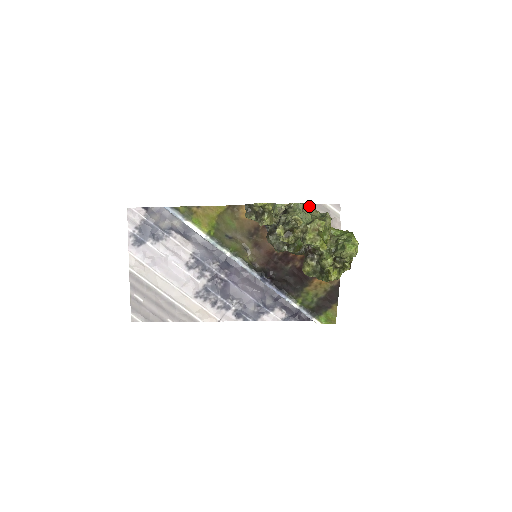
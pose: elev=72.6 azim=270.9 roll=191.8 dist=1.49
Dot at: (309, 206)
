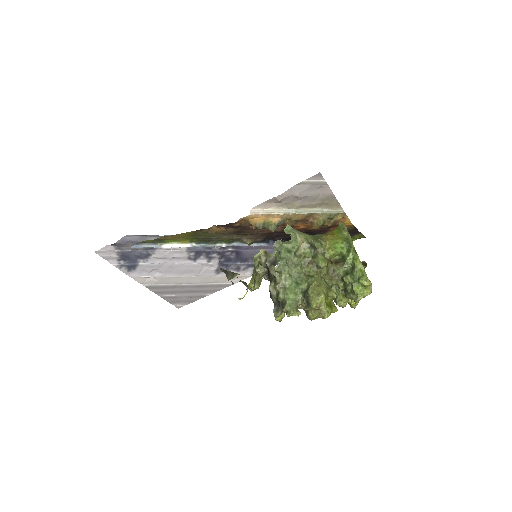
Dot at: (290, 243)
